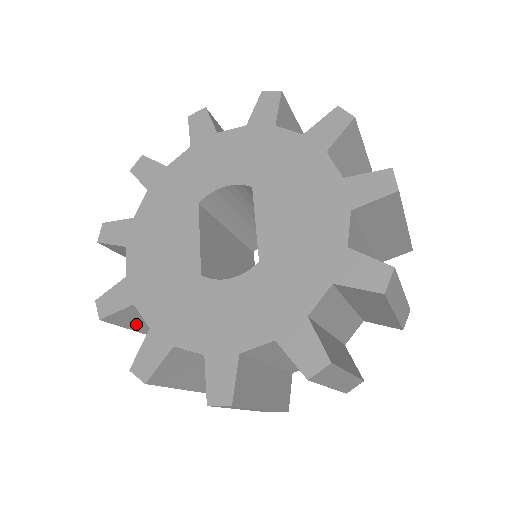
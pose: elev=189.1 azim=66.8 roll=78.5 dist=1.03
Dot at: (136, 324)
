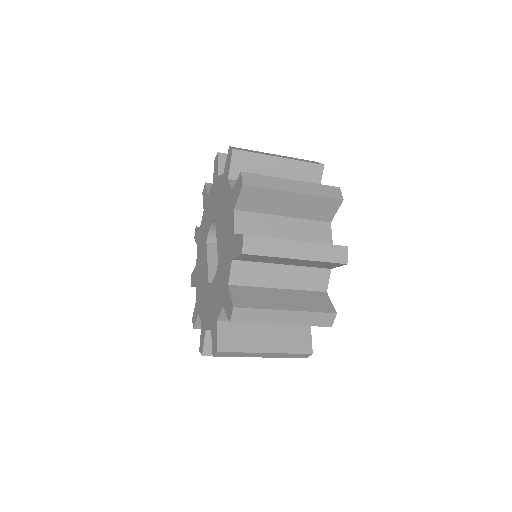
Dot at: occluded
